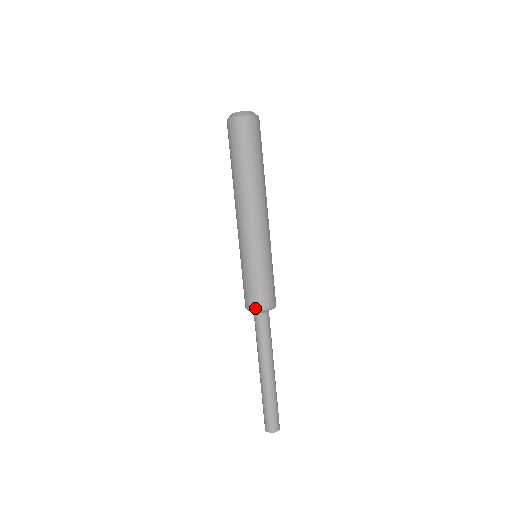
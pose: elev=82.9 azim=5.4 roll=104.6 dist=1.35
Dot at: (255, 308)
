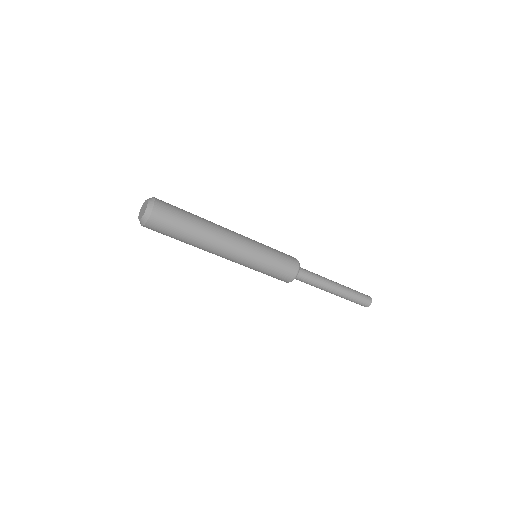
Dot at: occluded
